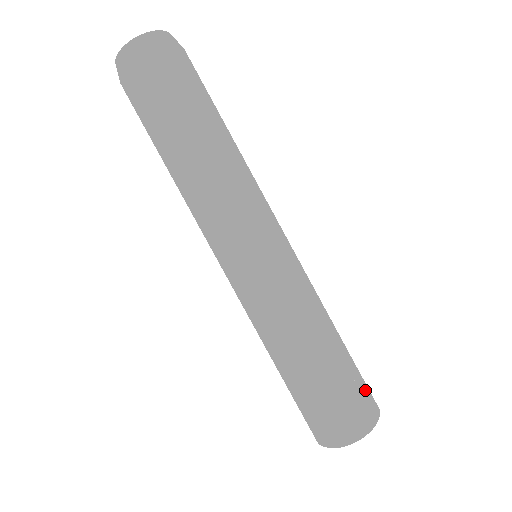
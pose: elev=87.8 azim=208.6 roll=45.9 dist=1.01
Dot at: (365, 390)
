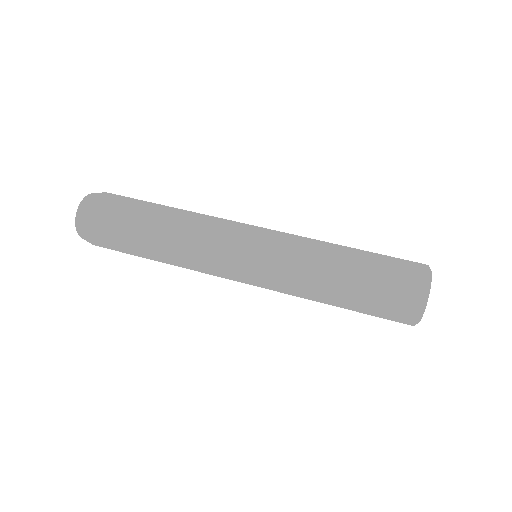
Dot at: occluded
